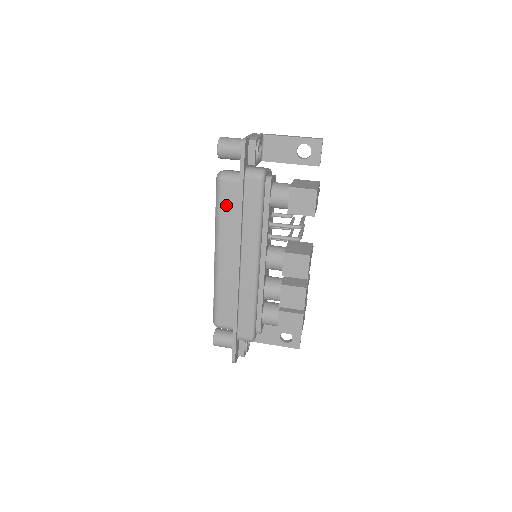
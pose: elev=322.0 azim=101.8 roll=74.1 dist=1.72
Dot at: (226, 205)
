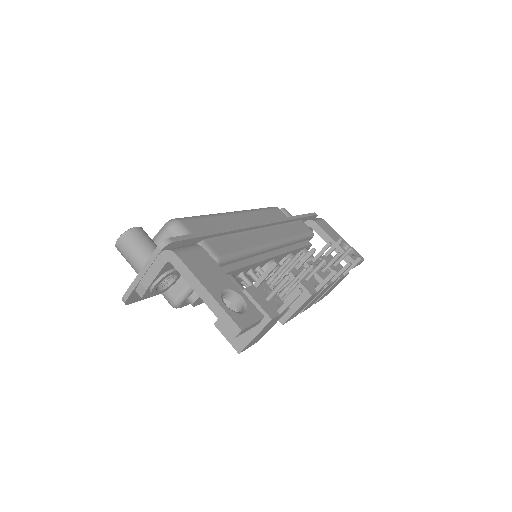
Dot at: occluded
